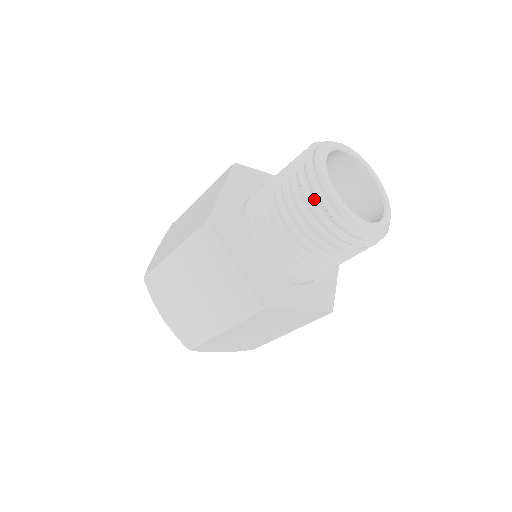
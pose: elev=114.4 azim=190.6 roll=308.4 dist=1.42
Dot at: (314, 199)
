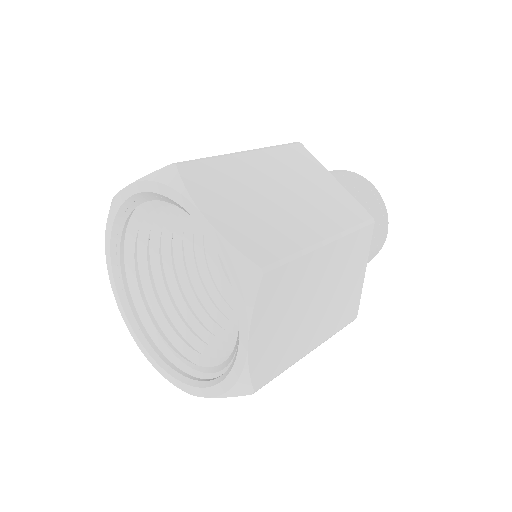
Dot at: (359, 183)
